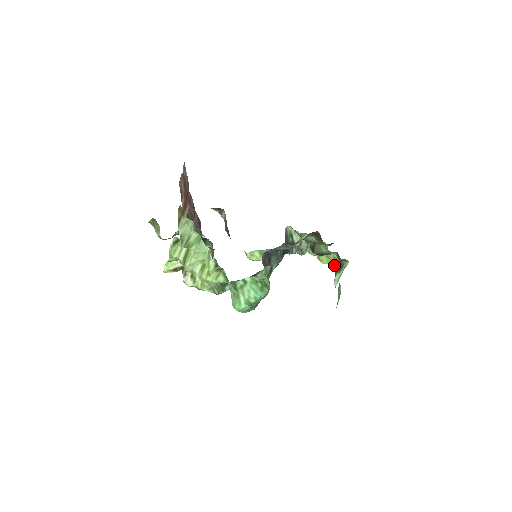
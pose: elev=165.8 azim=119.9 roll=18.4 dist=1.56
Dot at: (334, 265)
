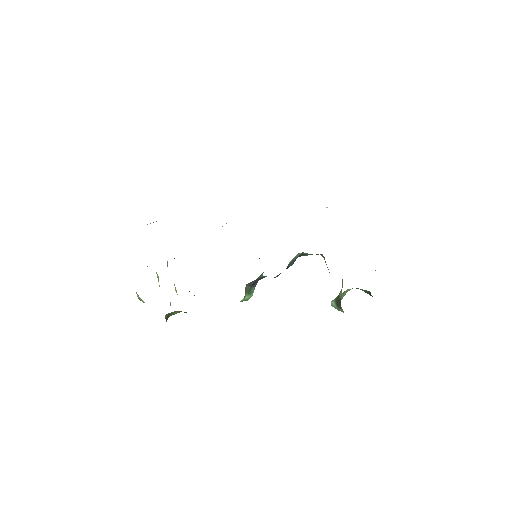
Dot at: (340, 291)
